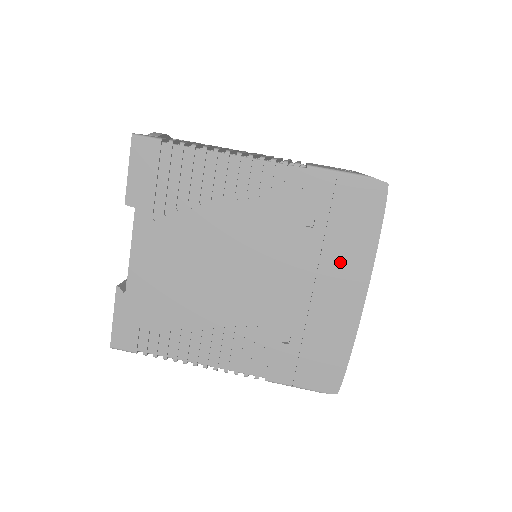
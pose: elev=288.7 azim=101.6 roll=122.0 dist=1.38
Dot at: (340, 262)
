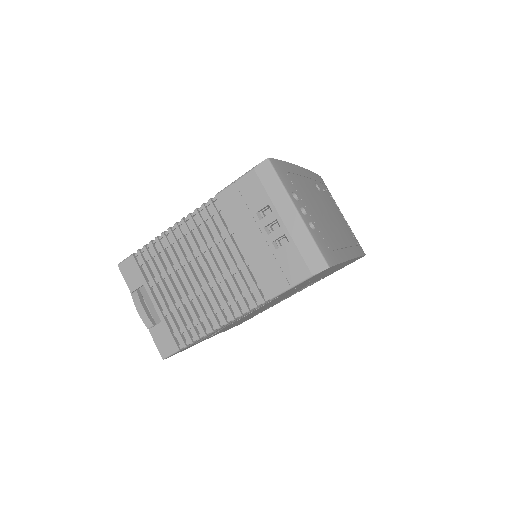
Dot at: (327, 272)
